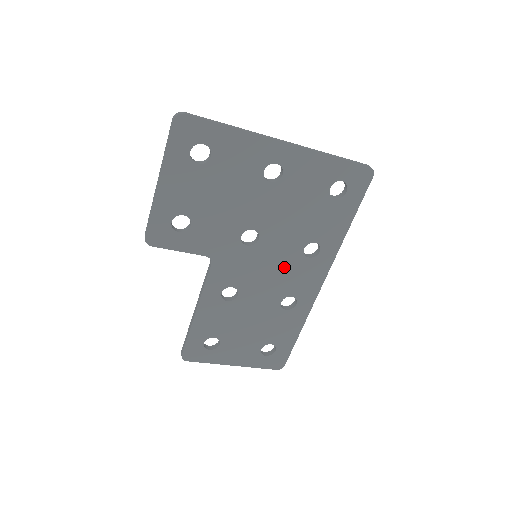
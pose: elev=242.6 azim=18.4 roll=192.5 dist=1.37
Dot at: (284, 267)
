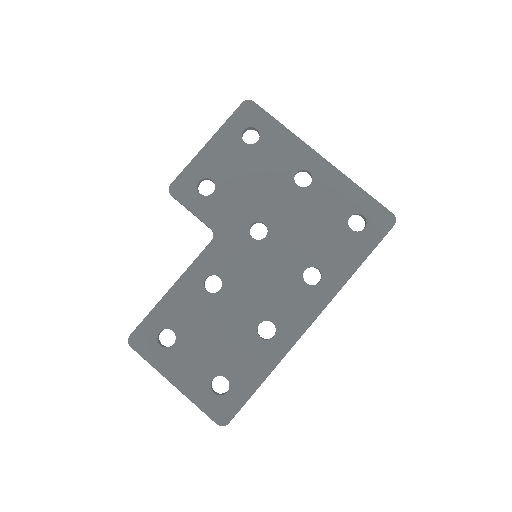
Dot at: (278, 281)
